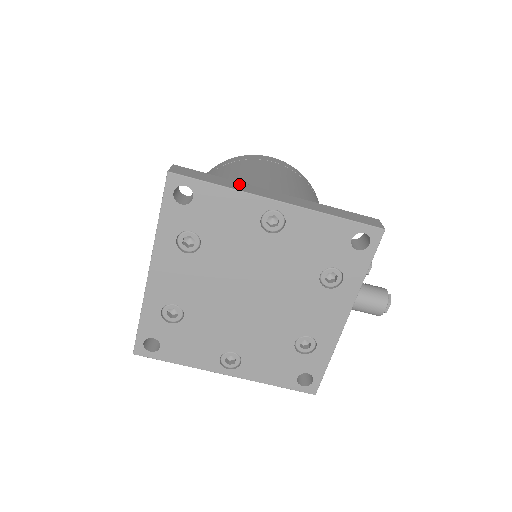
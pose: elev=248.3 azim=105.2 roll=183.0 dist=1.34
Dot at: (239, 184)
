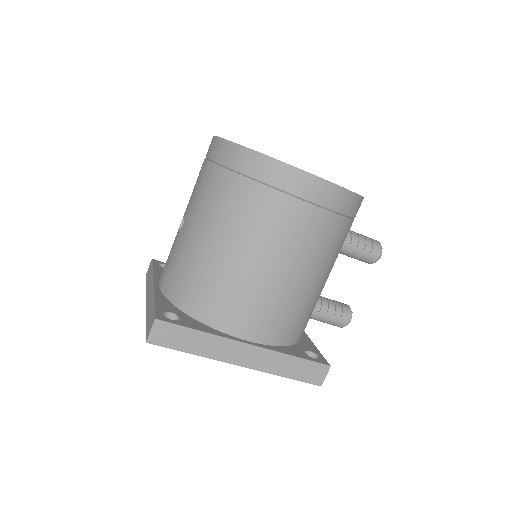
Dot at: (212, 342)
